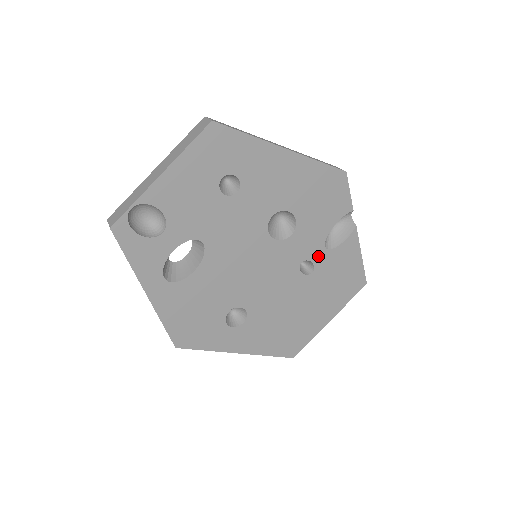
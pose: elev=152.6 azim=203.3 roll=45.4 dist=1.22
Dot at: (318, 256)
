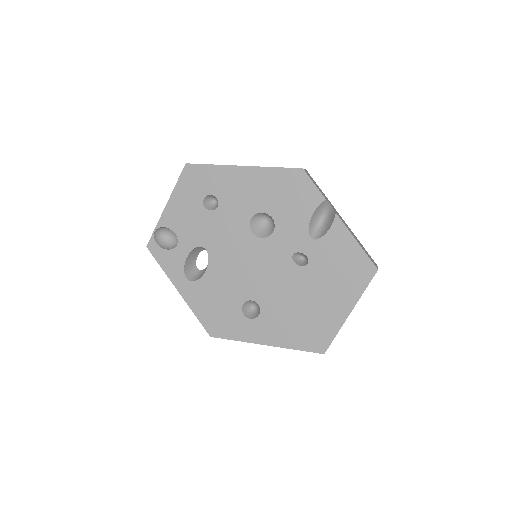
Dot at: (307, 247)
